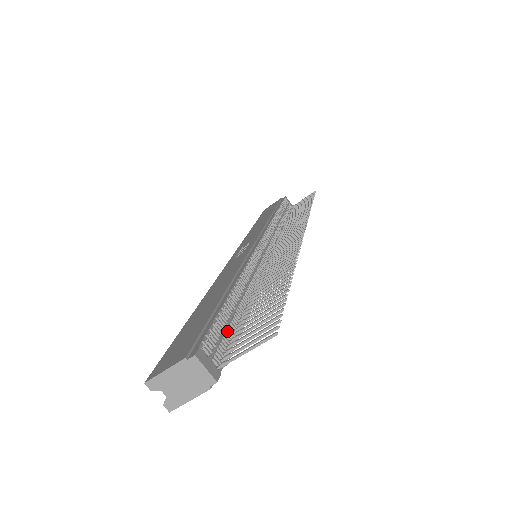
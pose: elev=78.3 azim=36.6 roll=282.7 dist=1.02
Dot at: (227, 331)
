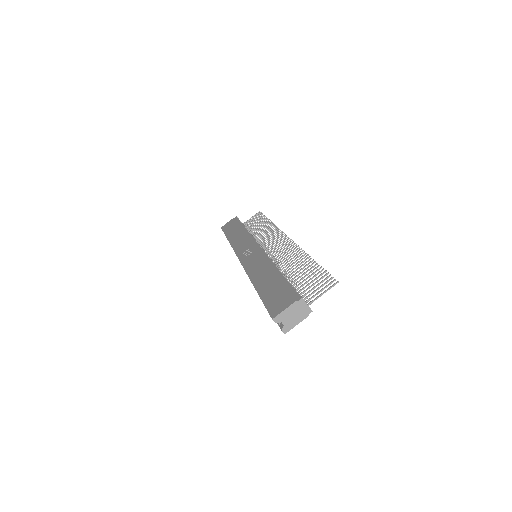
Dot at: occluded
